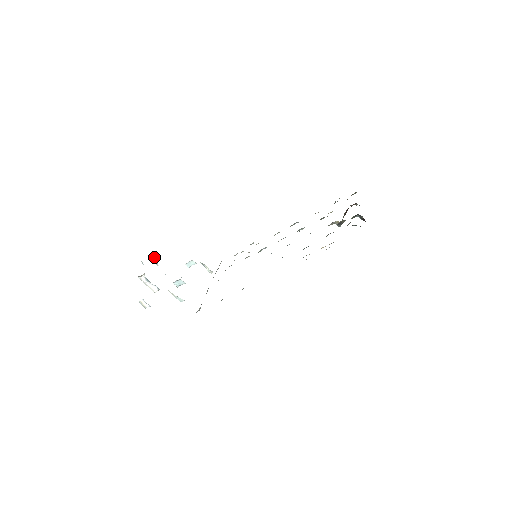
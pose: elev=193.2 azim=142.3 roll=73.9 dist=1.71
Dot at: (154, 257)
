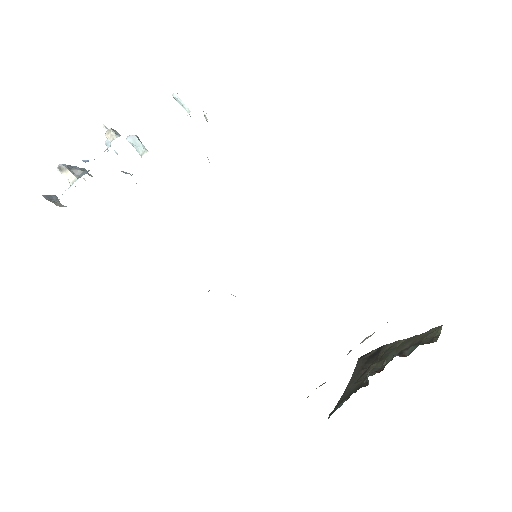
Dot at: occluded
